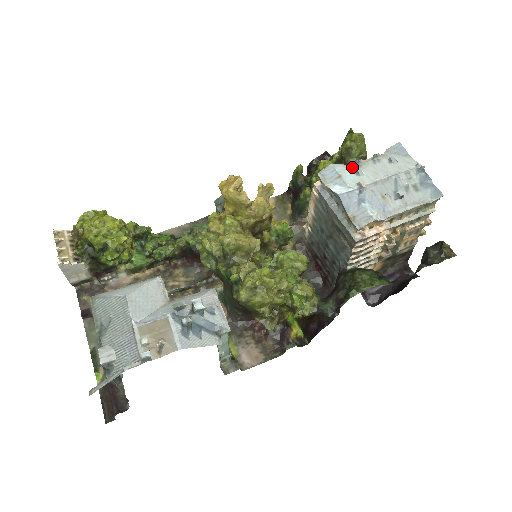
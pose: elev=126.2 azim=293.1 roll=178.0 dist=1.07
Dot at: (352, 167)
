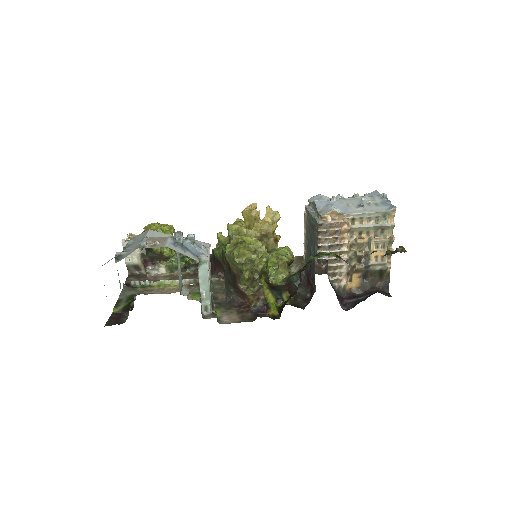
Dot at: occluded
